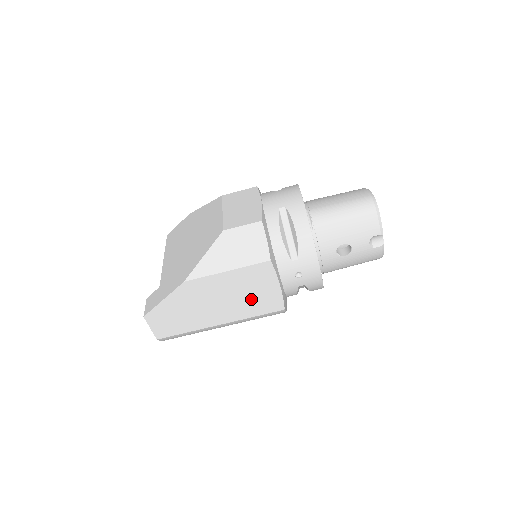
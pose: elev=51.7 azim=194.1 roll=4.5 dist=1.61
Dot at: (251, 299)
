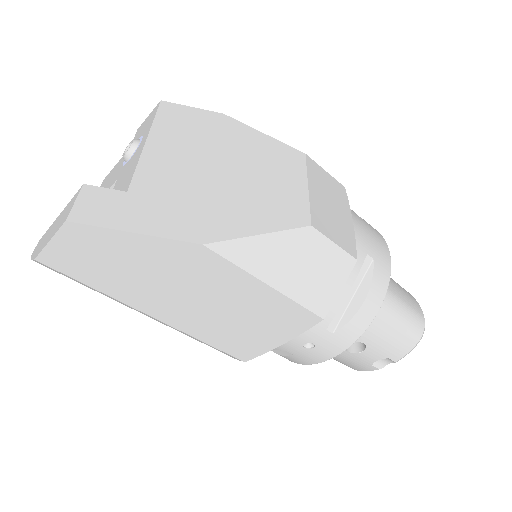
Dot at: (235, 328)
